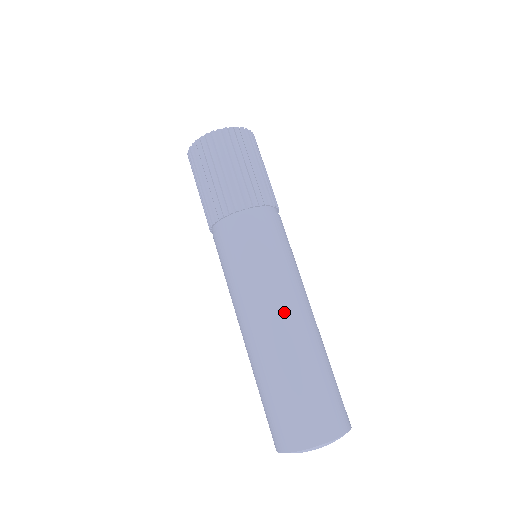
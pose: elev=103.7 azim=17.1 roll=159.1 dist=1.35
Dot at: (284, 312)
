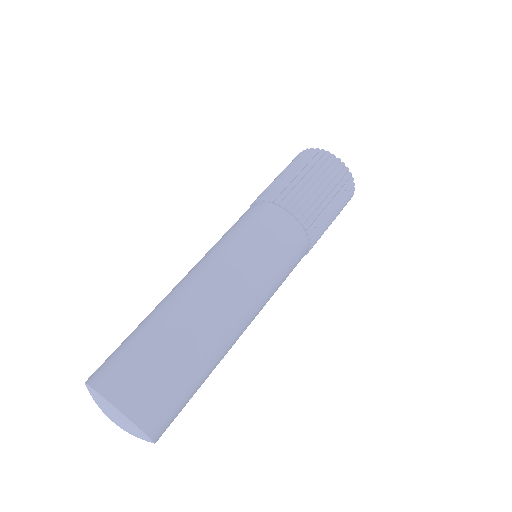
Dot at: (241, 315)
